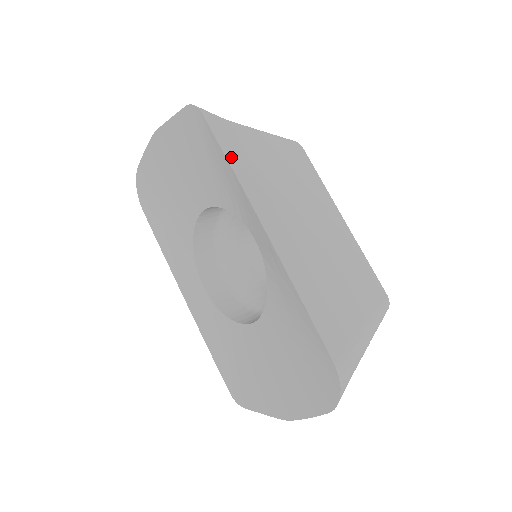
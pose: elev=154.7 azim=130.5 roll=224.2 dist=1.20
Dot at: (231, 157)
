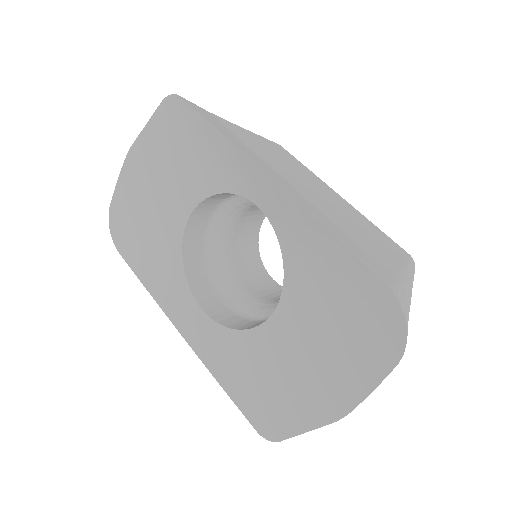
Dot at: (218, 127)
